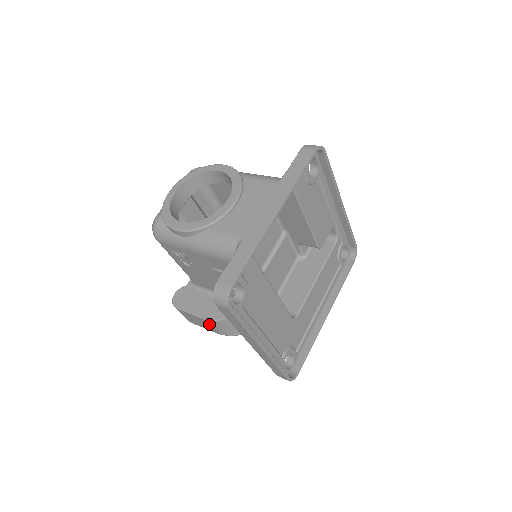
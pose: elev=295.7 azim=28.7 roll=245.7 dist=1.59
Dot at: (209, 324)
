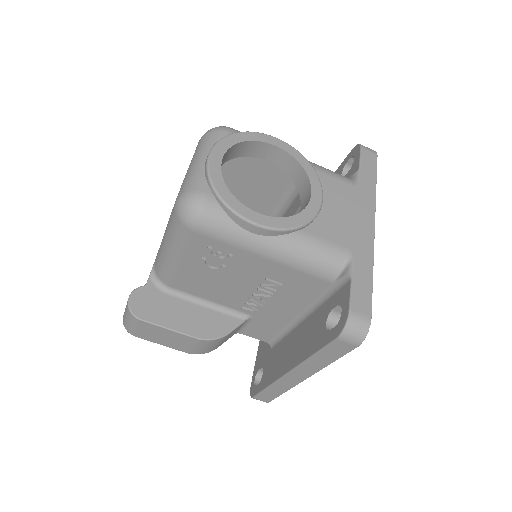
Dot at: (192, 343)
